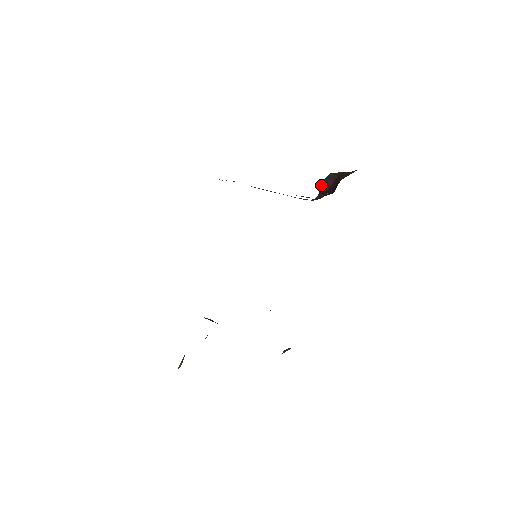
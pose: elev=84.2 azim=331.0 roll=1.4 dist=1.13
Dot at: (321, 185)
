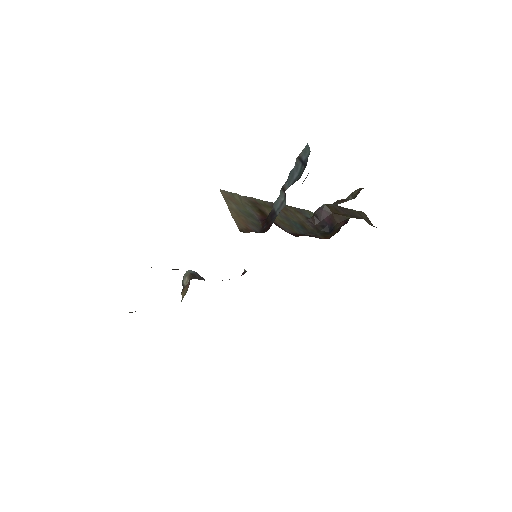
Dot at: (316, 212)
